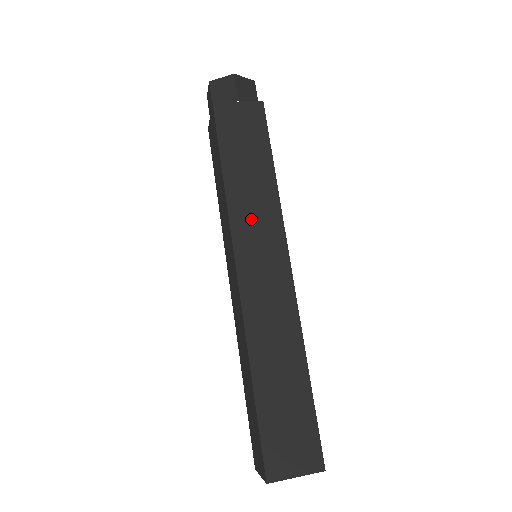
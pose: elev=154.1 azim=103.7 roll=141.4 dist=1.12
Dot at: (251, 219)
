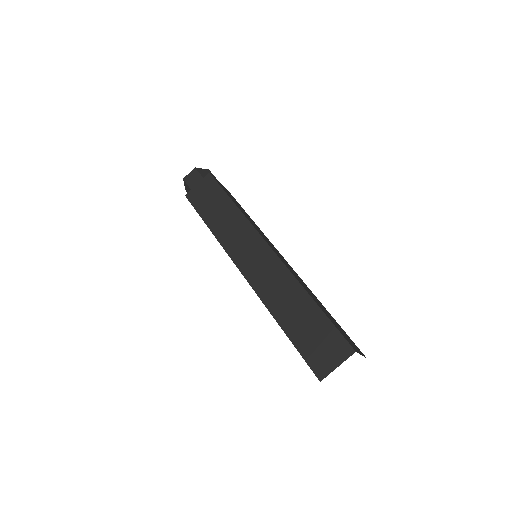
Dot at: (257, 228)
